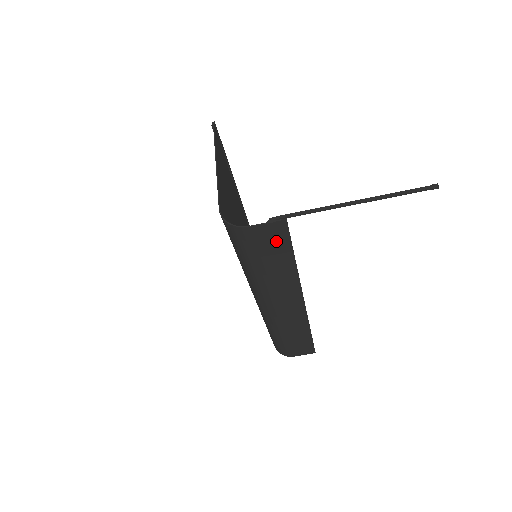
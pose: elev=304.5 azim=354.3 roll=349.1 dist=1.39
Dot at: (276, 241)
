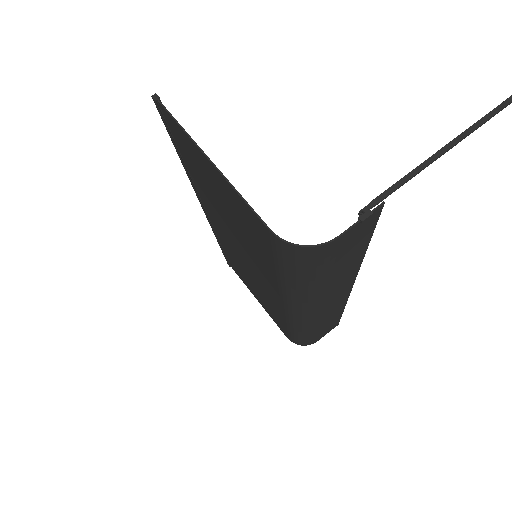
Dot at: (359, 237)
